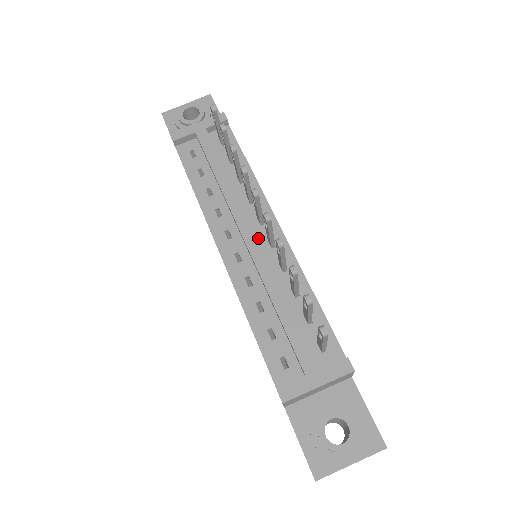
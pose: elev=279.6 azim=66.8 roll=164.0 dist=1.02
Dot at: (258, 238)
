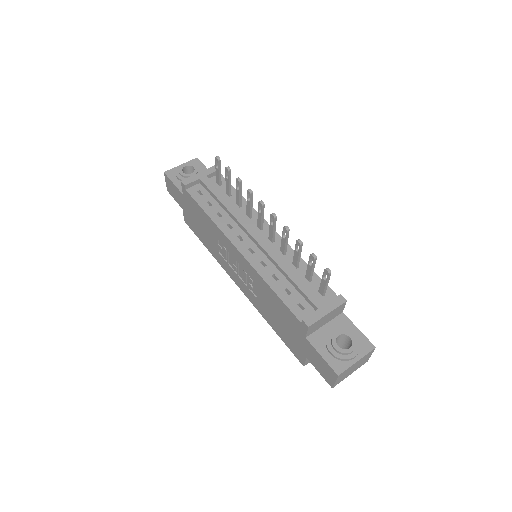
Dot at: occluded
